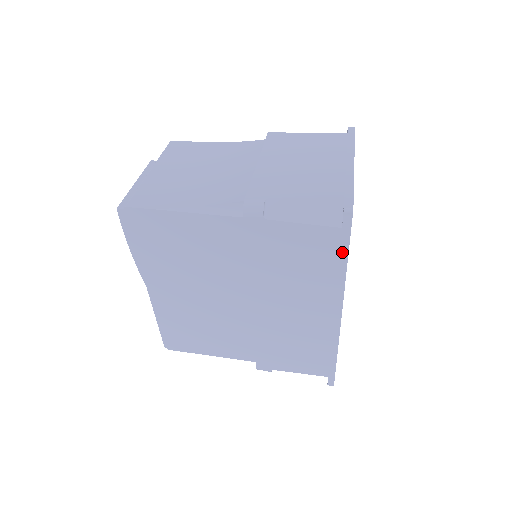
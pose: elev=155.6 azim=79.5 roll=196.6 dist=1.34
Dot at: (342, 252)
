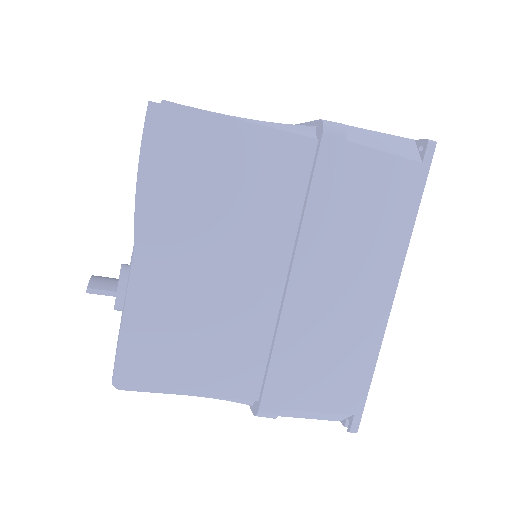
Dot at: (415, 197)
